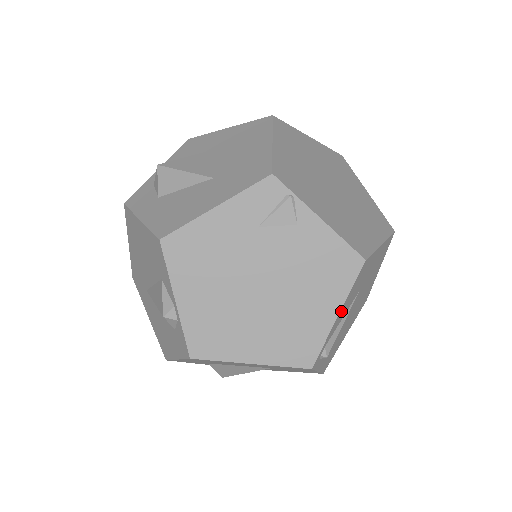
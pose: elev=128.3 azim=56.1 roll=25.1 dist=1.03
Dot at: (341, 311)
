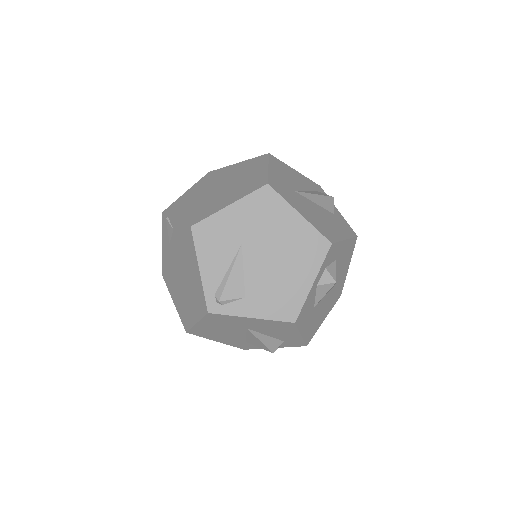
Dot at: (204, 266)
